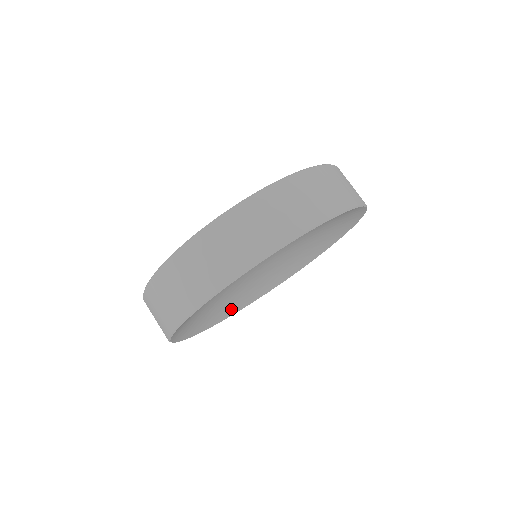
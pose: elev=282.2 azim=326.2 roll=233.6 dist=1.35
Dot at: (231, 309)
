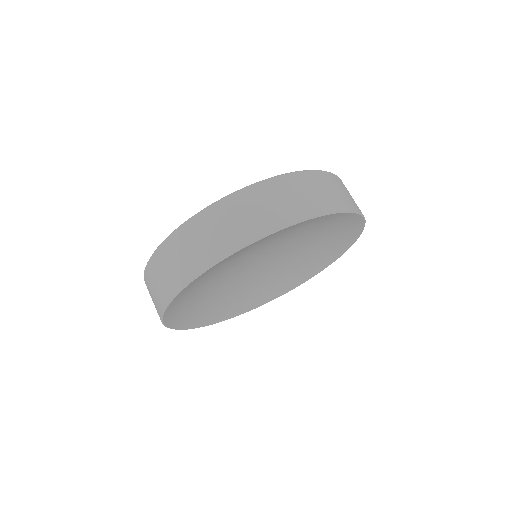
Dot at: (253, 302)
